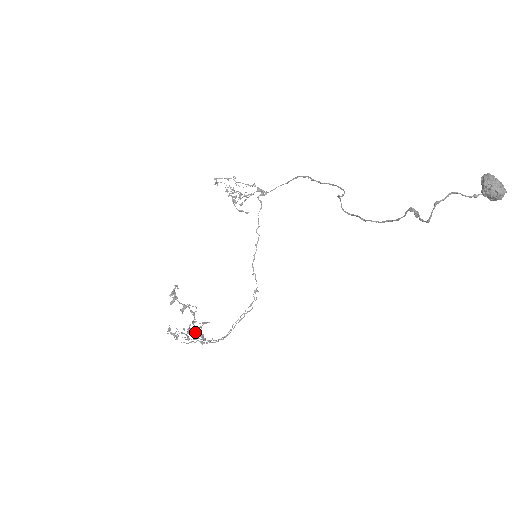
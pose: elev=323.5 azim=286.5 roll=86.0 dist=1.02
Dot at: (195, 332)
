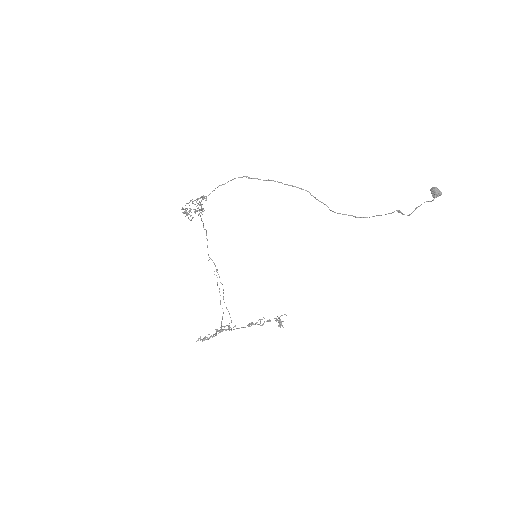
Dot at: occluded
